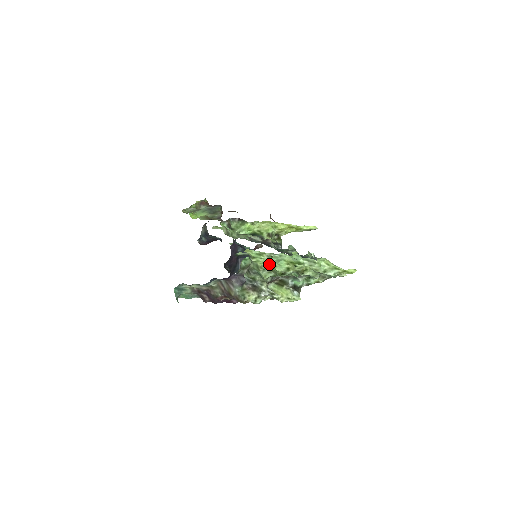
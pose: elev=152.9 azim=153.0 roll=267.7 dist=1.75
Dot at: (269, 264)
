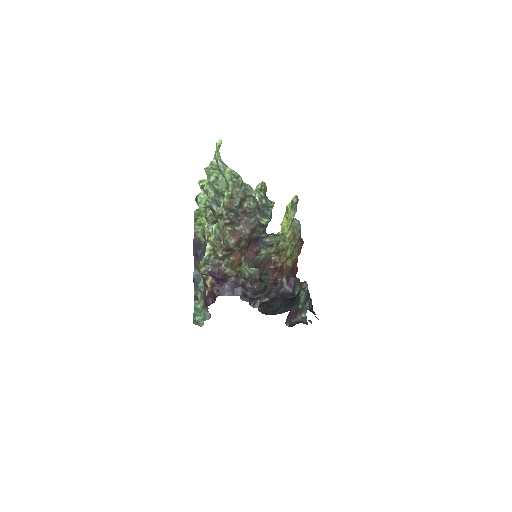
Dot at: occluded
